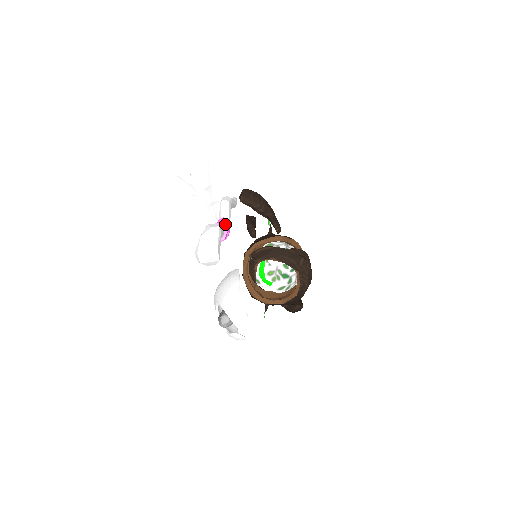
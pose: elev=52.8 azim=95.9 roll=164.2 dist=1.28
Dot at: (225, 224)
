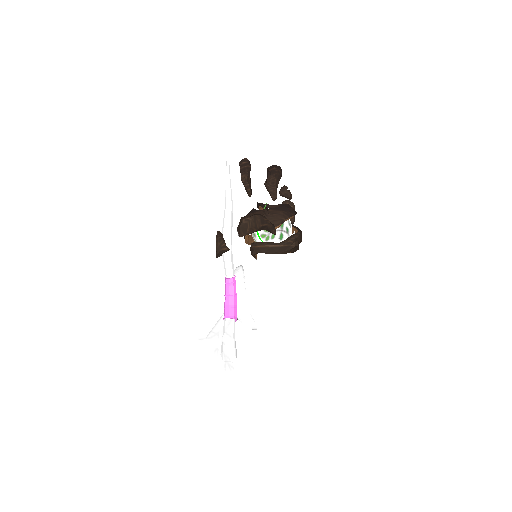
Dot at: (236, 323)
